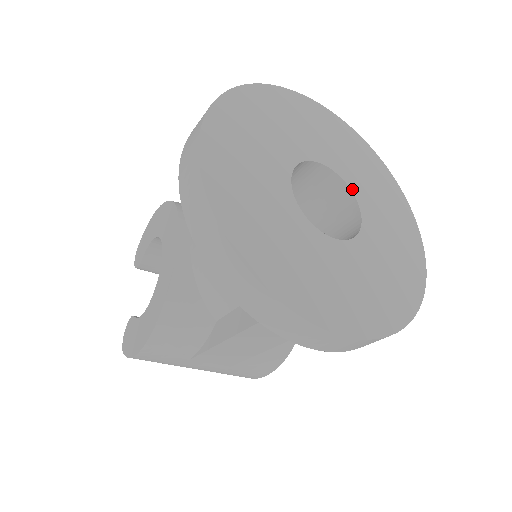
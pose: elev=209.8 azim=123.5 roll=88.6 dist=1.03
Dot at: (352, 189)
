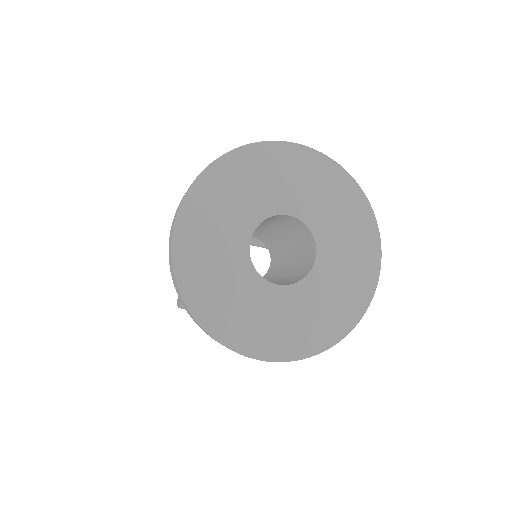
Dot at: (314, 233)
